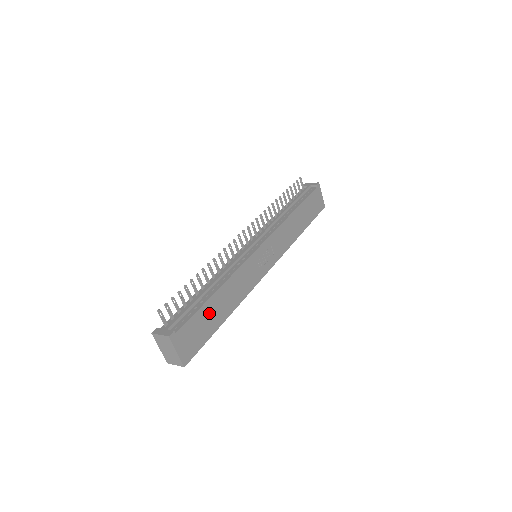
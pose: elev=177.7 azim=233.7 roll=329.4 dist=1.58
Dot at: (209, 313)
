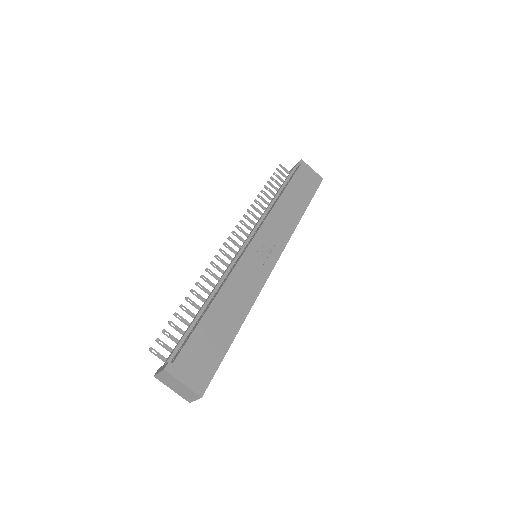
Dot at: (211, 330)
